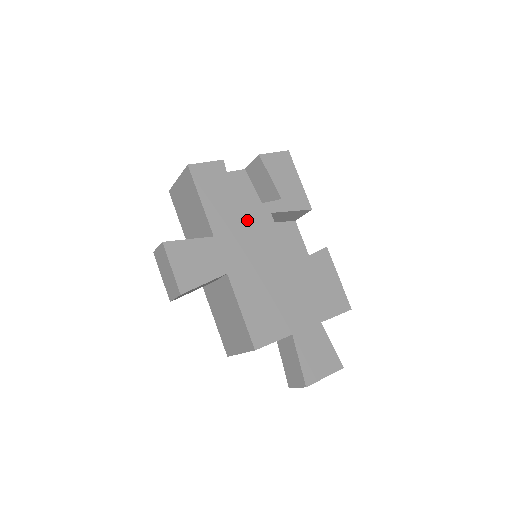
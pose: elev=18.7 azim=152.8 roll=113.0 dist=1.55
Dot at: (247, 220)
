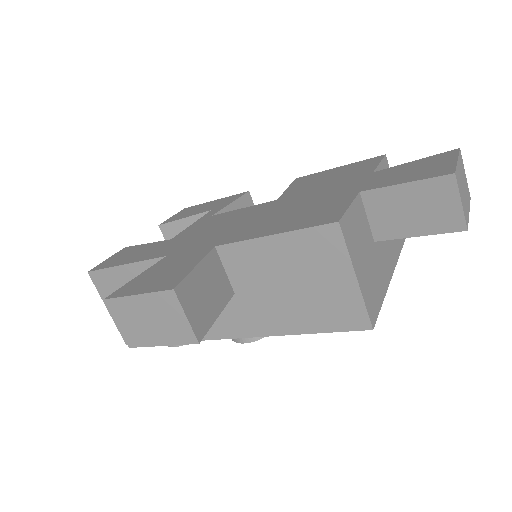
Dot at: (192, 232)
